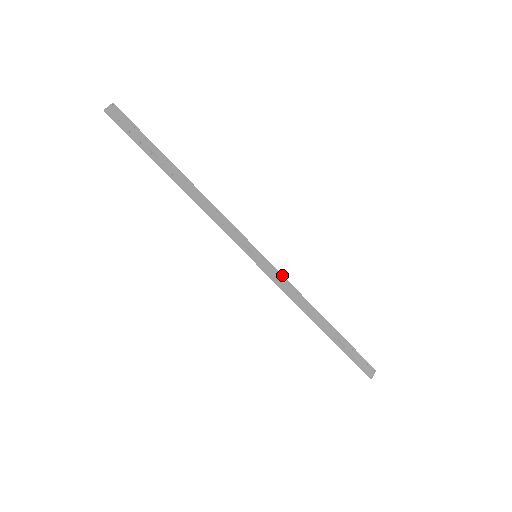
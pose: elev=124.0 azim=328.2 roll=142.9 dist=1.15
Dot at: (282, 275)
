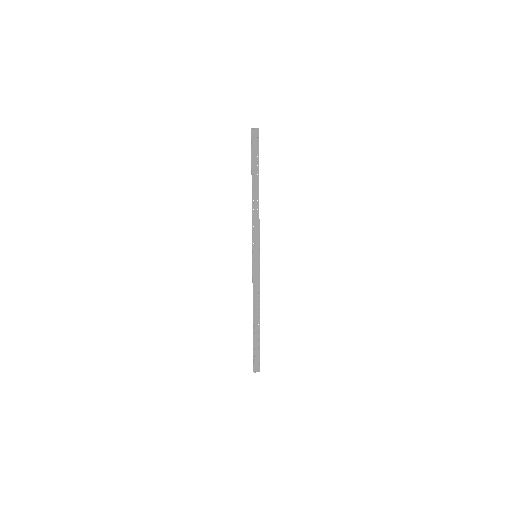
Dot at: occluded
